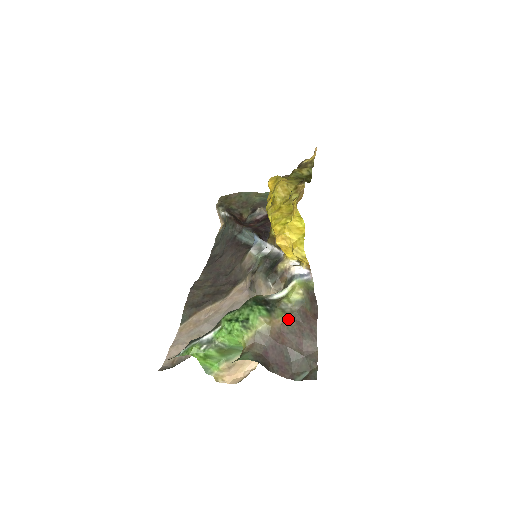
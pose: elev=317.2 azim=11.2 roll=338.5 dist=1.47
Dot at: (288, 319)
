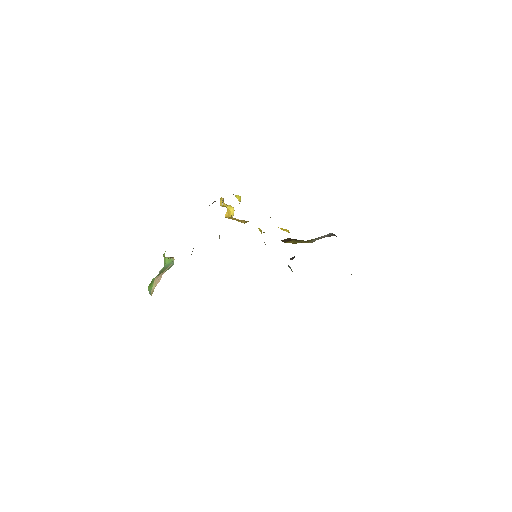
Dot at: occluded
